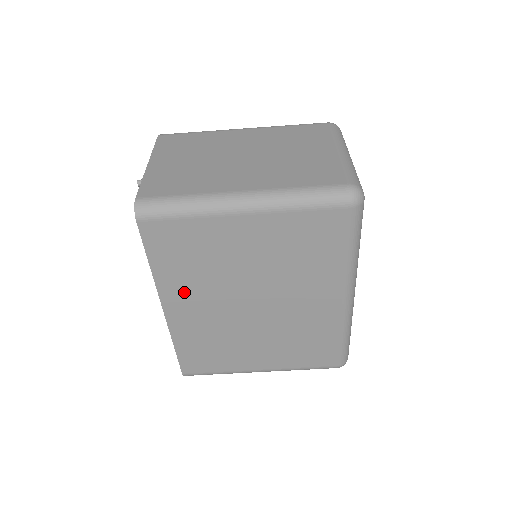
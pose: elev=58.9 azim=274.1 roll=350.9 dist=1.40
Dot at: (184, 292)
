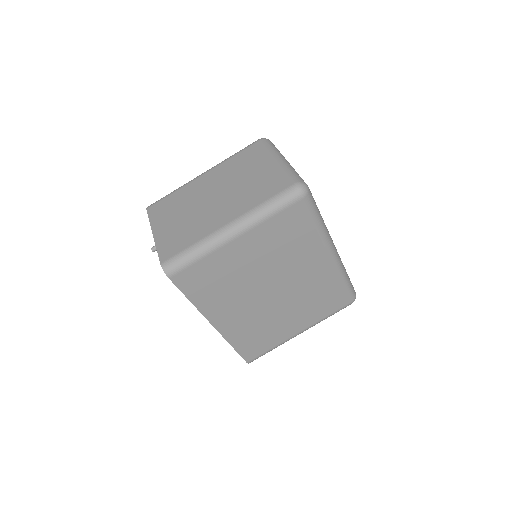
Dot at: (221, 307)
